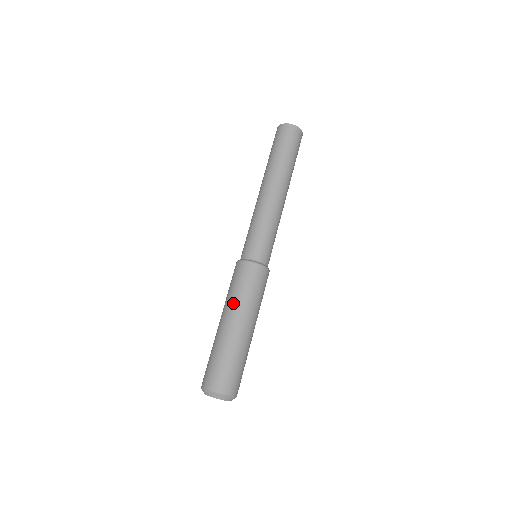
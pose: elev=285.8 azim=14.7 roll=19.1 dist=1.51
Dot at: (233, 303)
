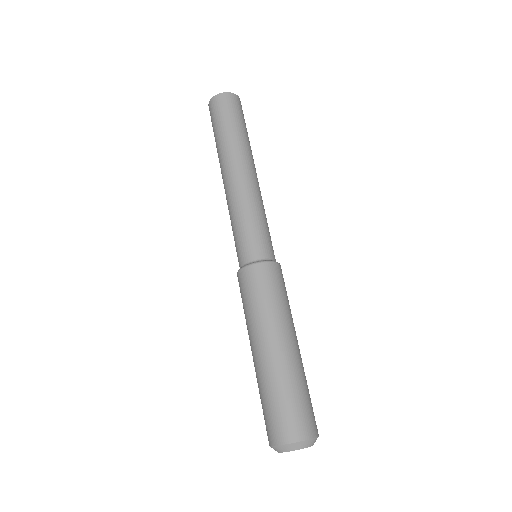
Dot at: (248, 327)
